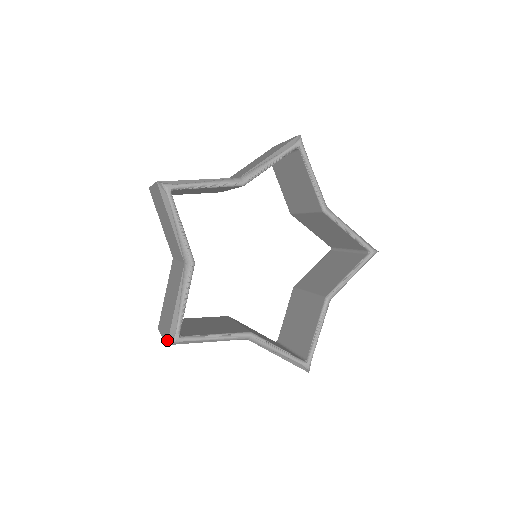
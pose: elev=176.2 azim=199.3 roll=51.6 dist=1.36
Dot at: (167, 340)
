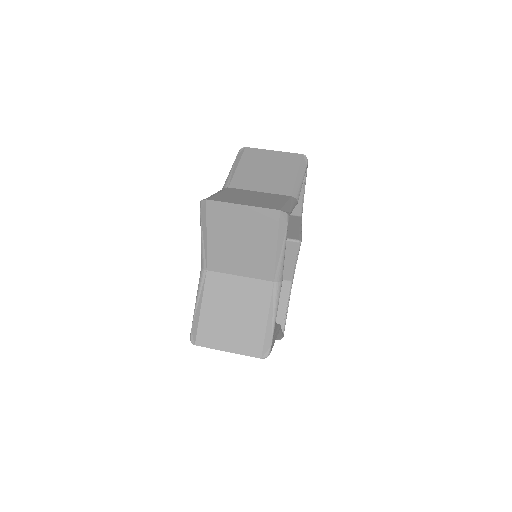
Dot at: (260, 354)
